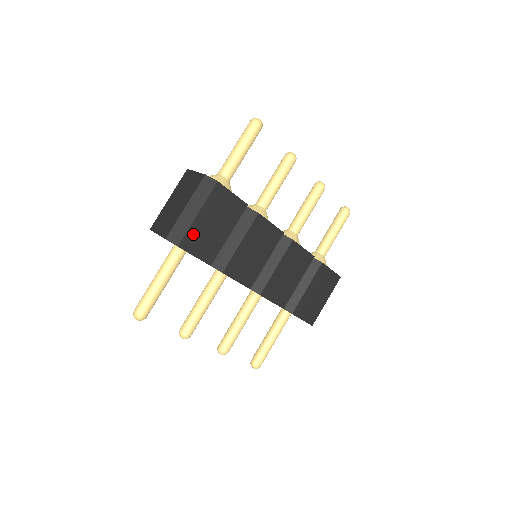
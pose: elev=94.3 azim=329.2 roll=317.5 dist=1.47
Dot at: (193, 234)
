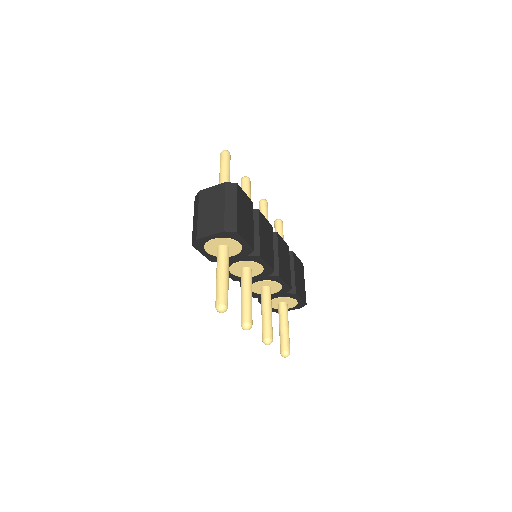
Dot at: (240, 223)
